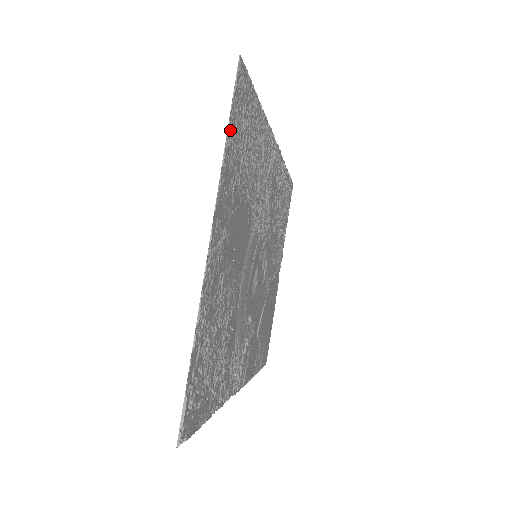
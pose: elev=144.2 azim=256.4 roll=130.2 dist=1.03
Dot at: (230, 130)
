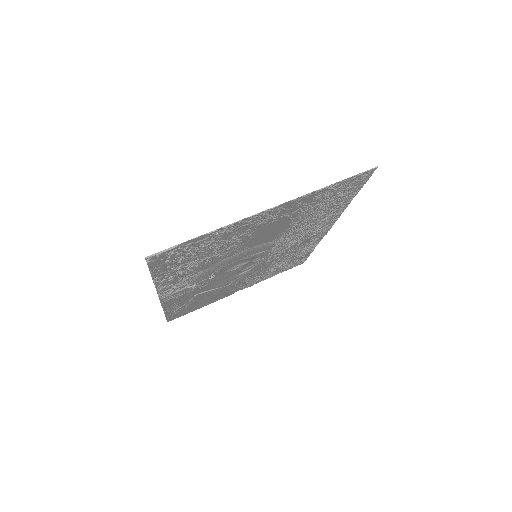
Dot at: (336, 184)
